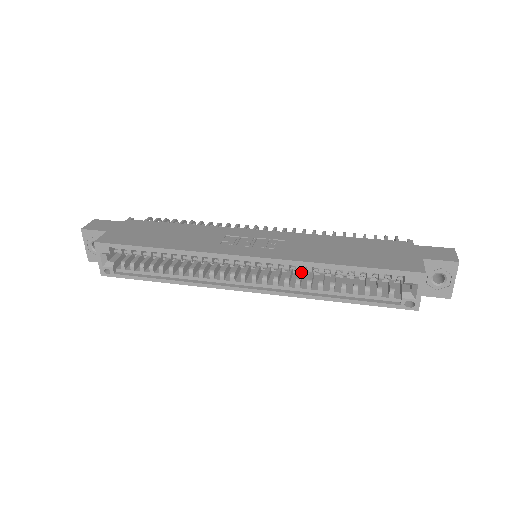
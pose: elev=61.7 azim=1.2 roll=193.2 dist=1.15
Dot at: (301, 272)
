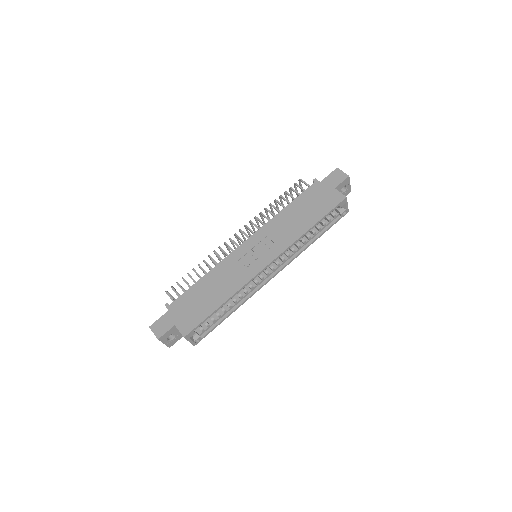
Dot at: occluded
